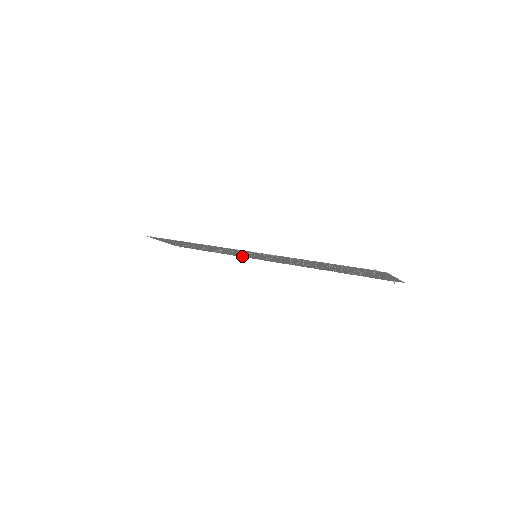
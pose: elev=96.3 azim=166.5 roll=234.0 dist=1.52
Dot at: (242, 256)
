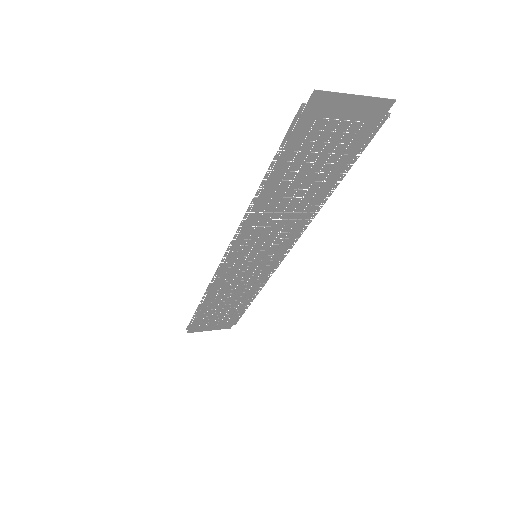
Dot at: (266, 276)
